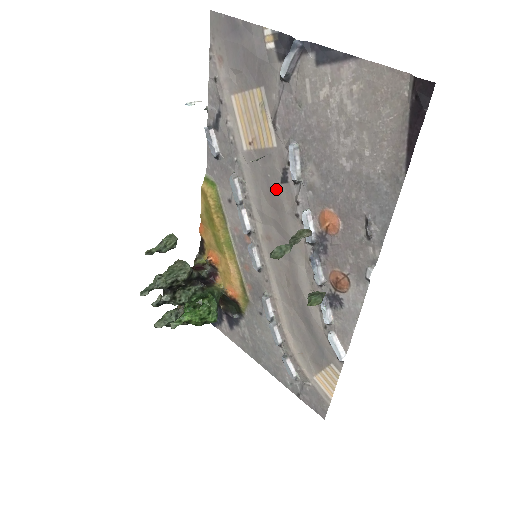
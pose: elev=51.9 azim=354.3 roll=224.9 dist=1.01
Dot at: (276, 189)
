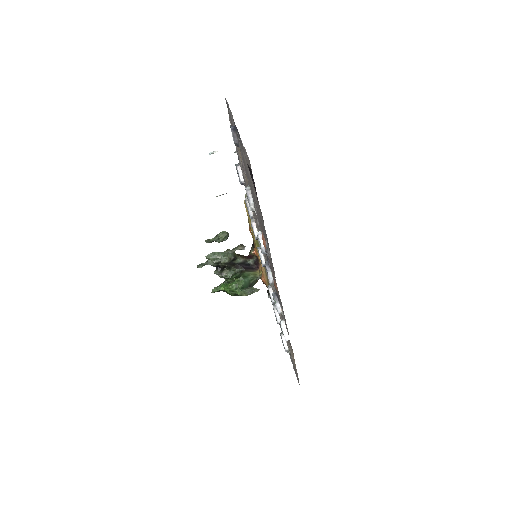
Dot at: (255, 213)
